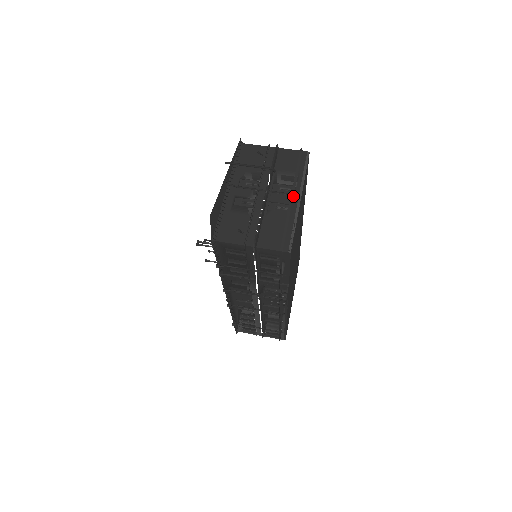
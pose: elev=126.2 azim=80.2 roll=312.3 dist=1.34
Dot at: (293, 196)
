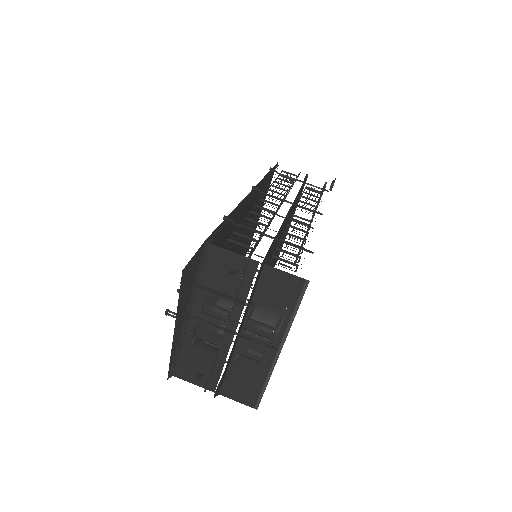
Dot at: (272, 344)
